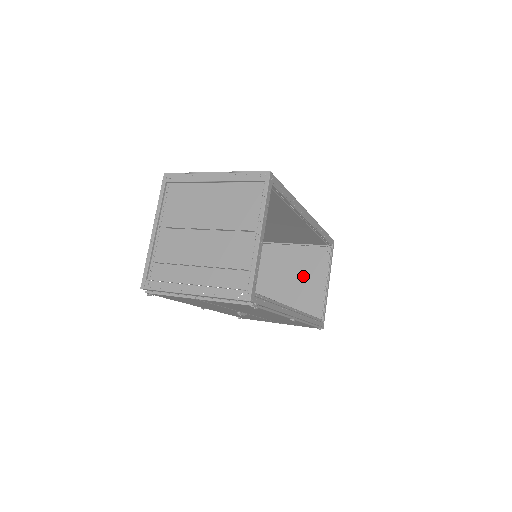
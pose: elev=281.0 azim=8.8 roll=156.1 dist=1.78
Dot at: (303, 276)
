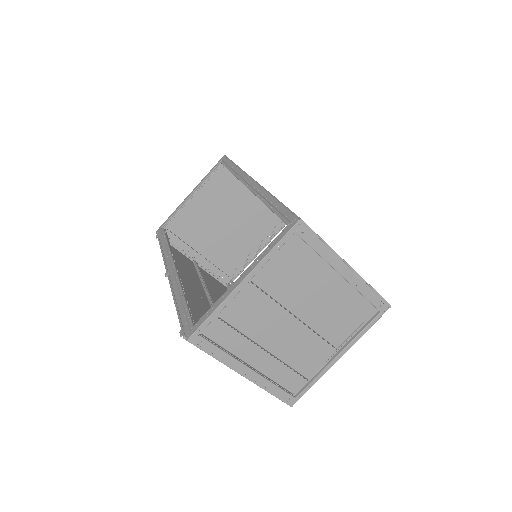
Dot at: (241, 229)
